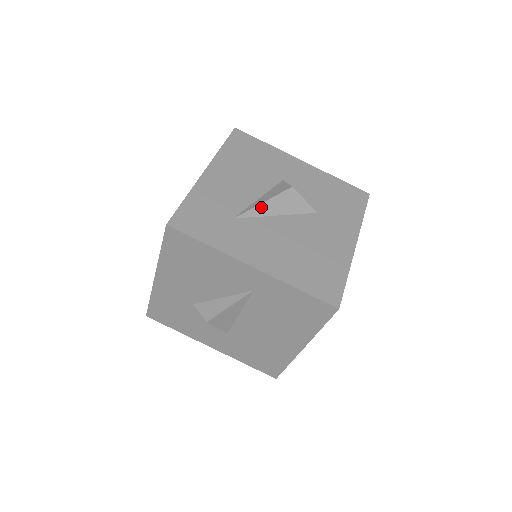
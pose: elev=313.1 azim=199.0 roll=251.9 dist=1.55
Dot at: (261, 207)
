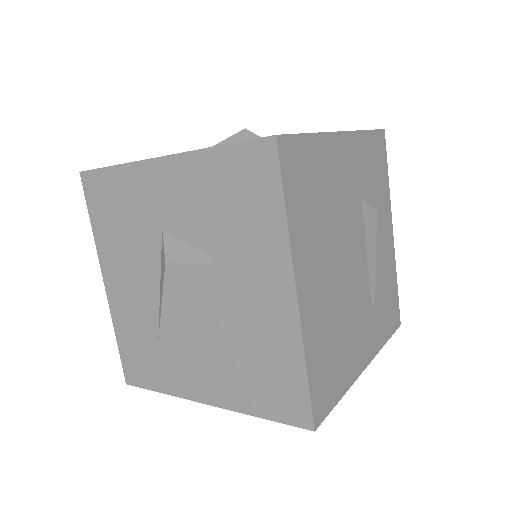
Dot at: (165, 312)
